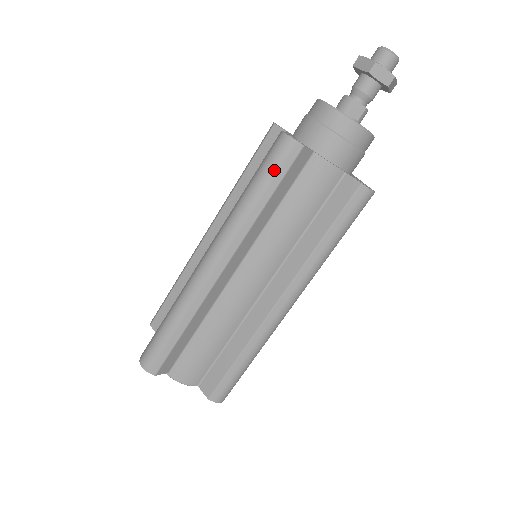
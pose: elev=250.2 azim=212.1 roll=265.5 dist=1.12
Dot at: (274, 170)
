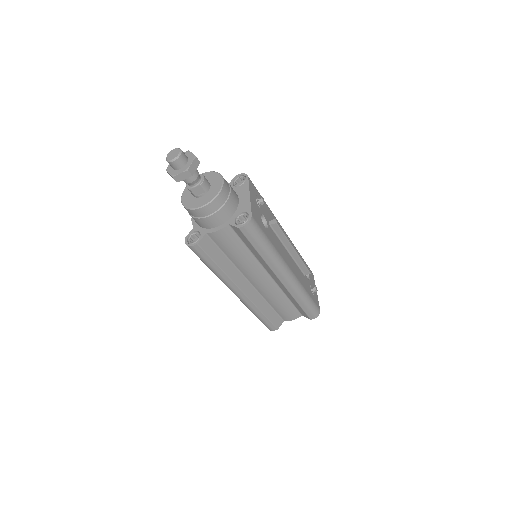
Dot at: (202, 258)
